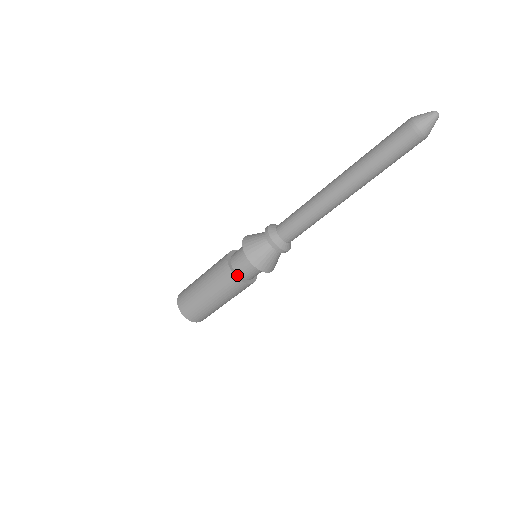
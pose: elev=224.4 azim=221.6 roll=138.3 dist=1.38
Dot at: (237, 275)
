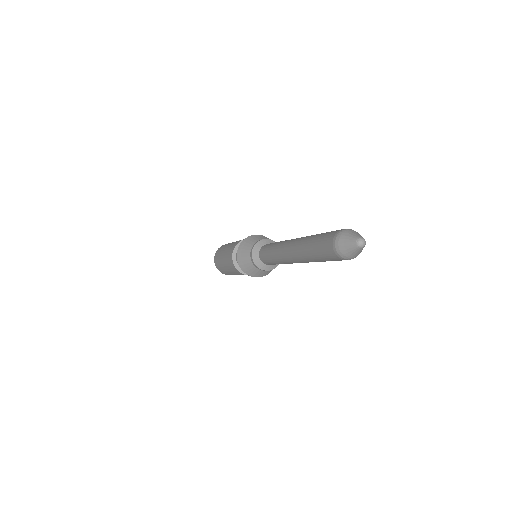
Dot at: occluded
